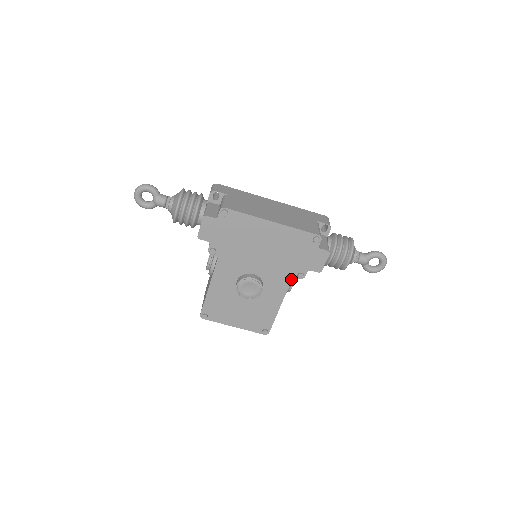
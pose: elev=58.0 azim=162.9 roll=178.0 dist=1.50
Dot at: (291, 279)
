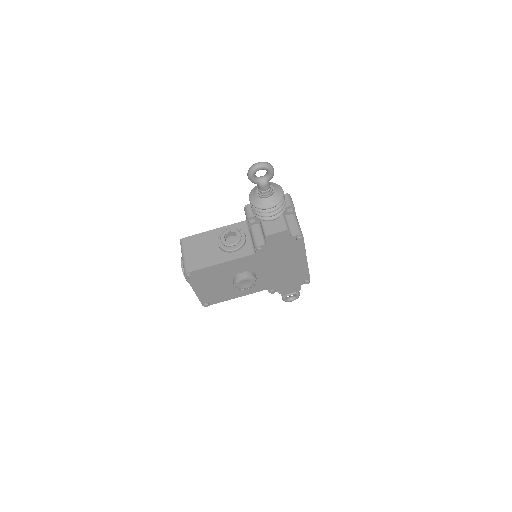
Dot at: (265, 289)
